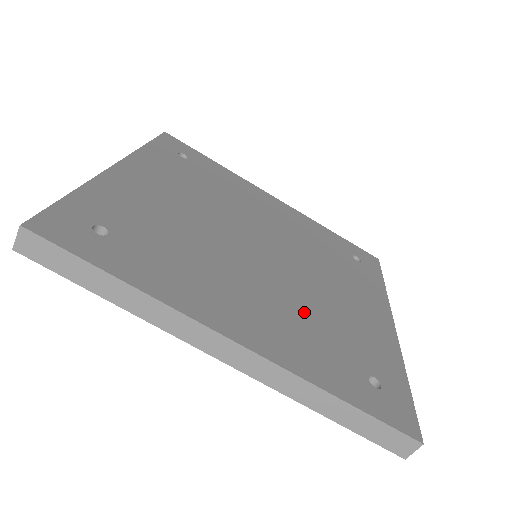
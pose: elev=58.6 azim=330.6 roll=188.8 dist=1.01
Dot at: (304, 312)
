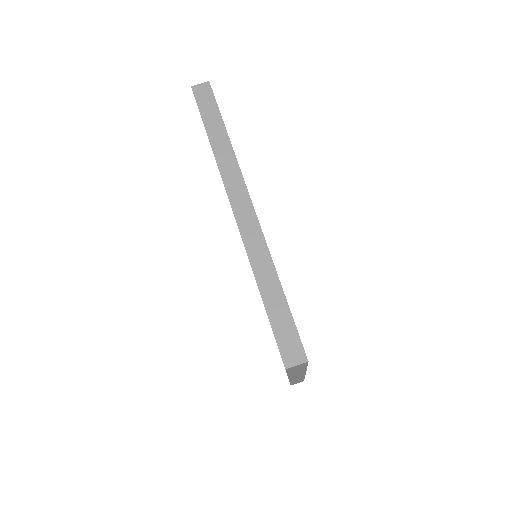
Dot at: occluded
